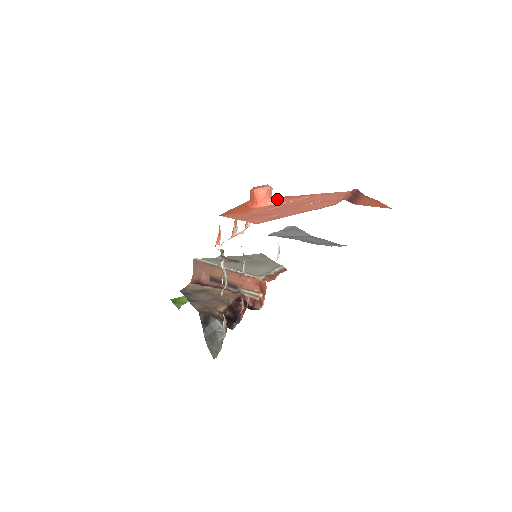
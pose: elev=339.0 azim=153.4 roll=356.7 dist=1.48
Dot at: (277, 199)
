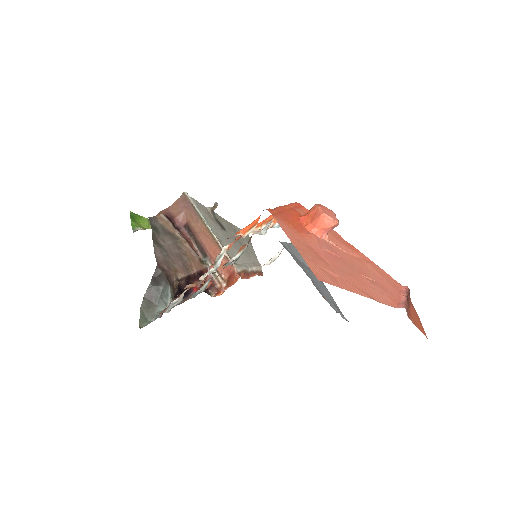
Dot at: occluded
